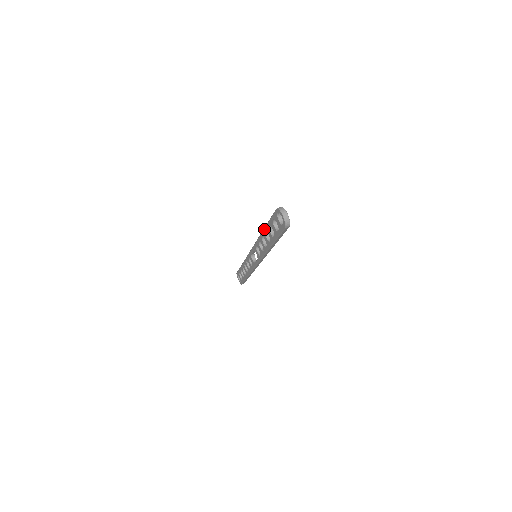
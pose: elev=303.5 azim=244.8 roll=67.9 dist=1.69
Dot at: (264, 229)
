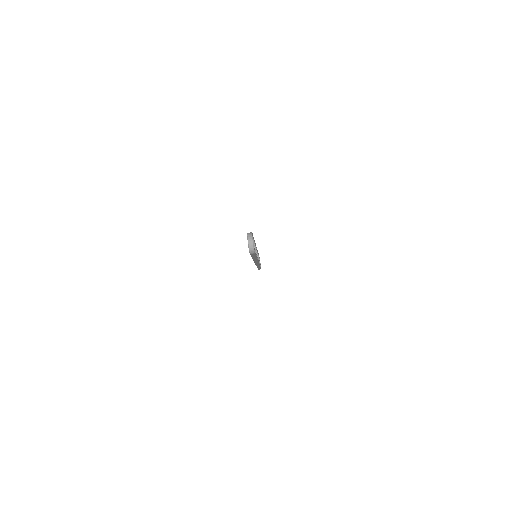
Dot at: occluded
